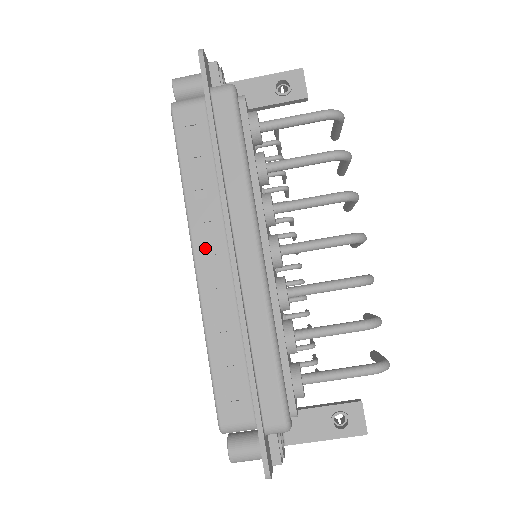
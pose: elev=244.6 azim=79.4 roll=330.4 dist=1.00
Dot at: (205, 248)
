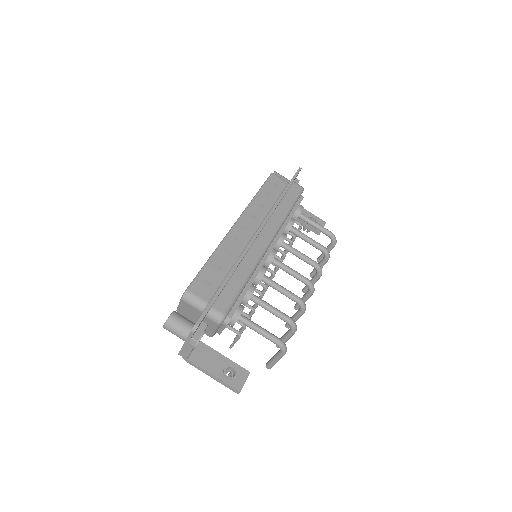
Dot at: (245, 223)
